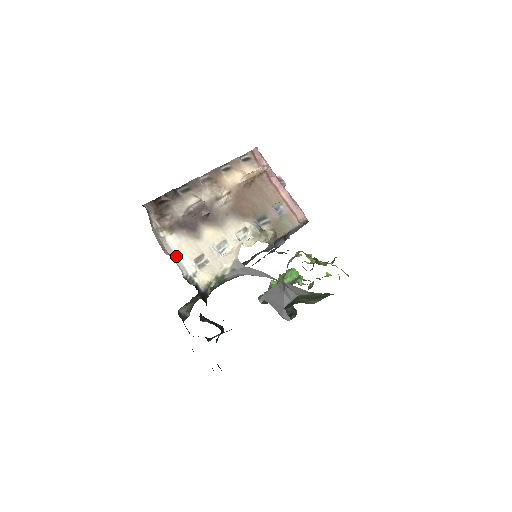
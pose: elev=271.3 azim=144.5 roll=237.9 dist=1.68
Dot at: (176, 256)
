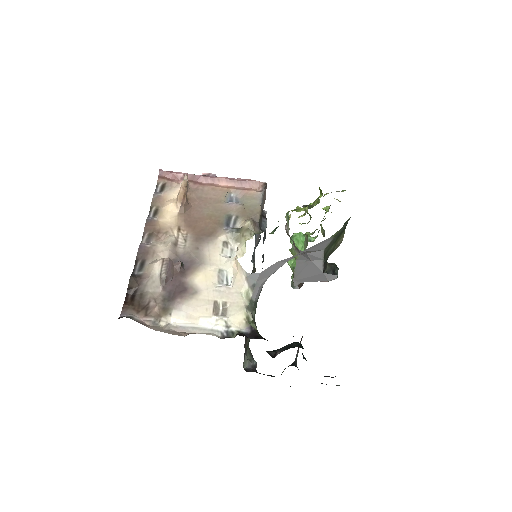
Dot at: (195, 328)
